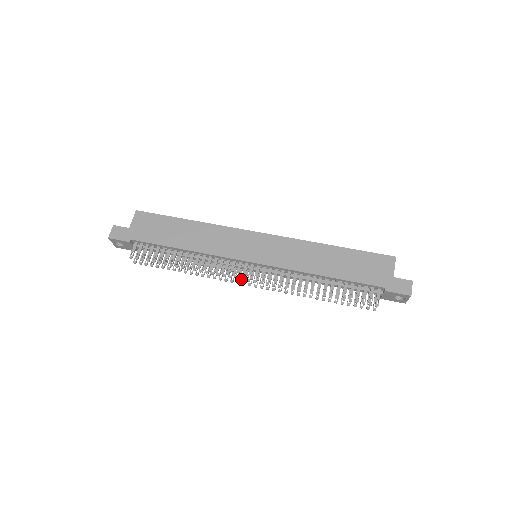
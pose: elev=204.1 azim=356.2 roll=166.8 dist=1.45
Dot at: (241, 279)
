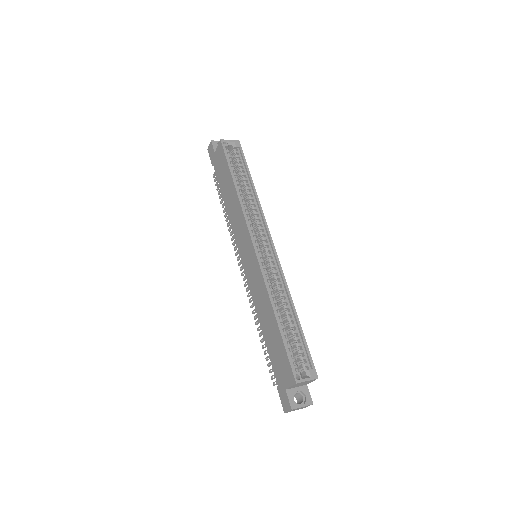
Dot at: (238, 264)
